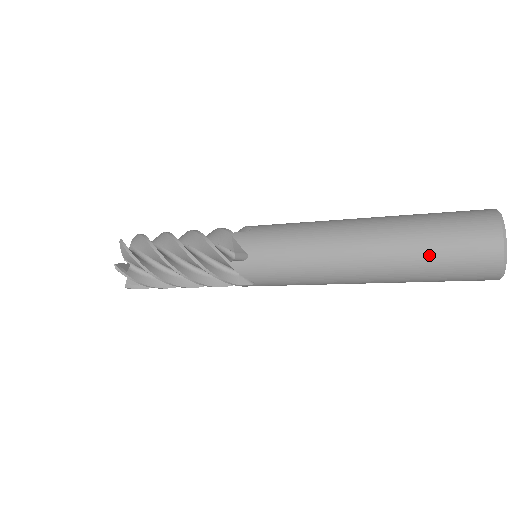
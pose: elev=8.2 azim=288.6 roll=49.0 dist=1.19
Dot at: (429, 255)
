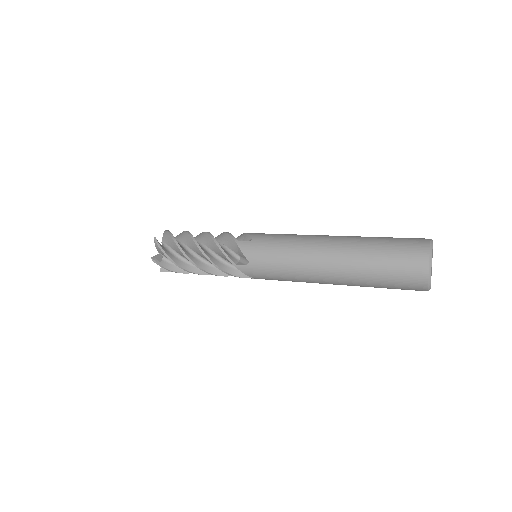
Dot at: (377, 275)
